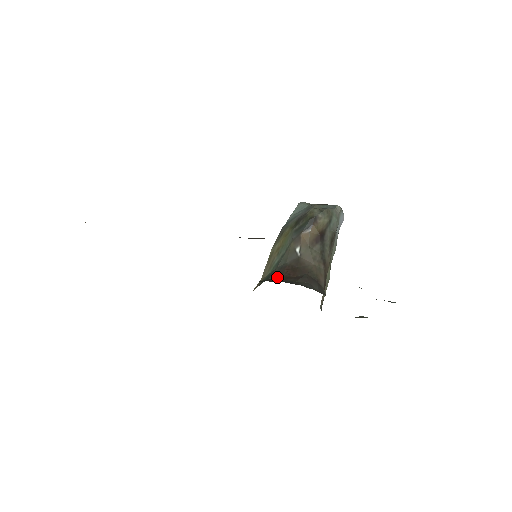
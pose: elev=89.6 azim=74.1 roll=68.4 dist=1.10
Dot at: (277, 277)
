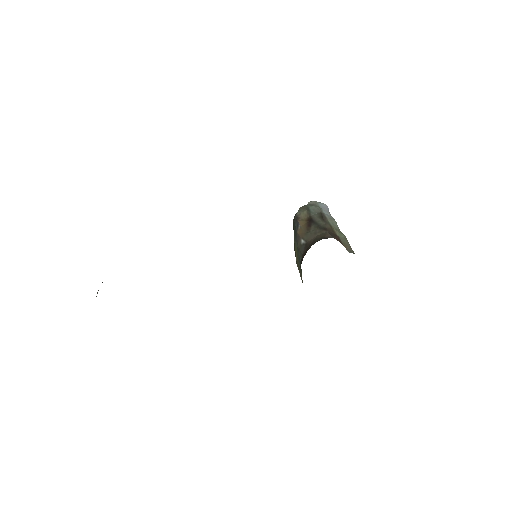
Dot at: occluded
